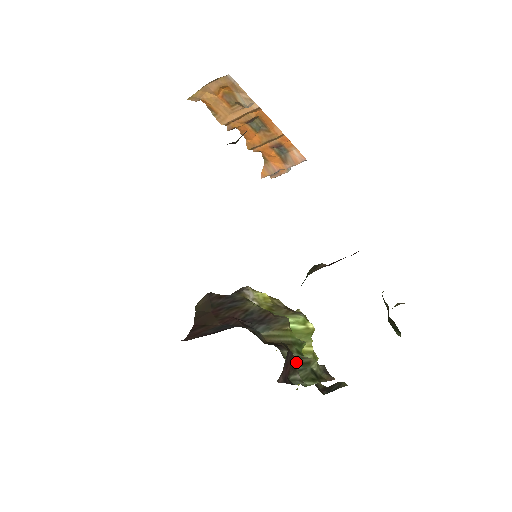
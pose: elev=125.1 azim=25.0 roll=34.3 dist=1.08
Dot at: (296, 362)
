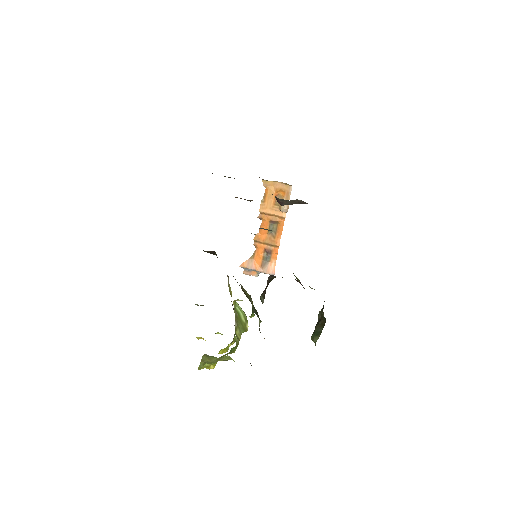
Dot at: (264, 297)
